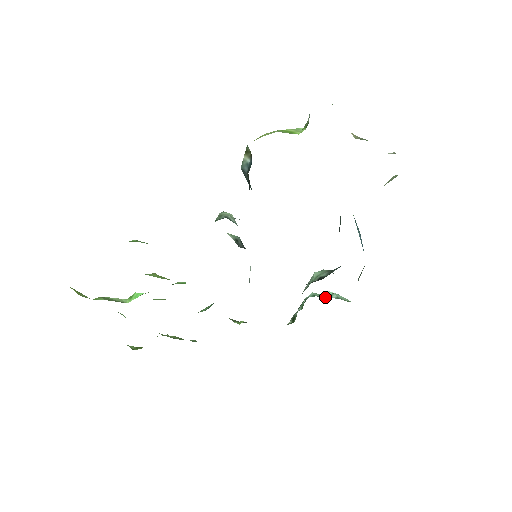
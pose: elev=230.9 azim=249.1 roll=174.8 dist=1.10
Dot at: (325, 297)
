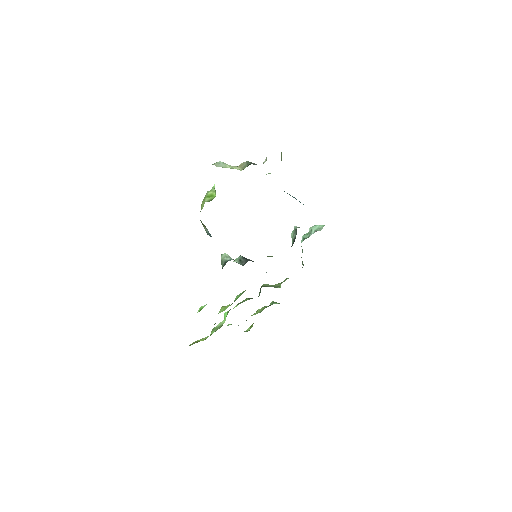
Dot at: occluded
